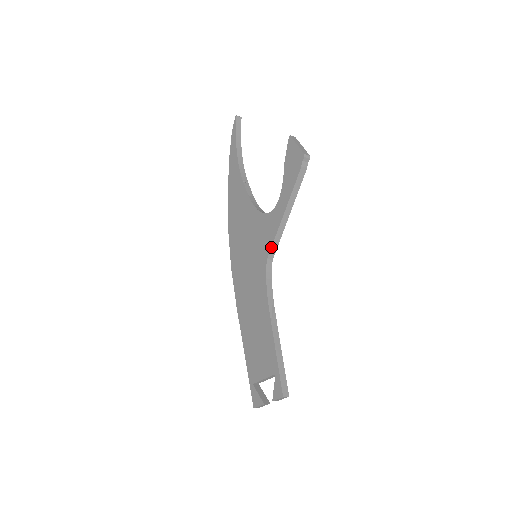
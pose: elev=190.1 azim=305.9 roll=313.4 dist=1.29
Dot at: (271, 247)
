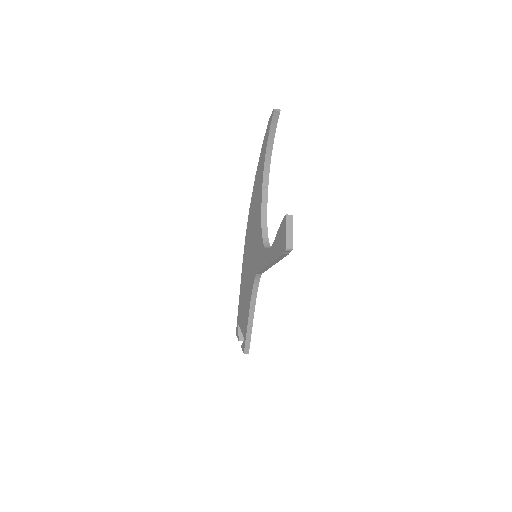
Dot at: (259, 271)
